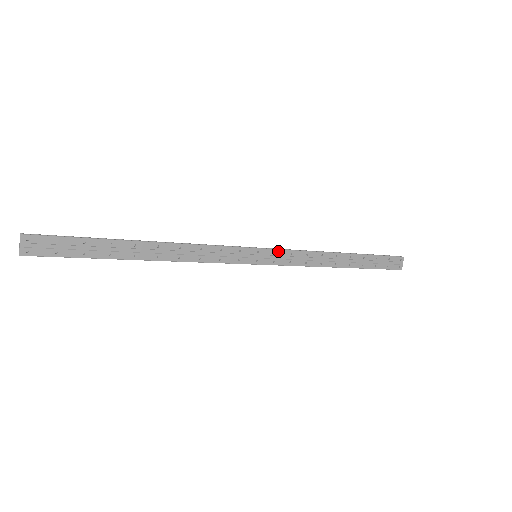
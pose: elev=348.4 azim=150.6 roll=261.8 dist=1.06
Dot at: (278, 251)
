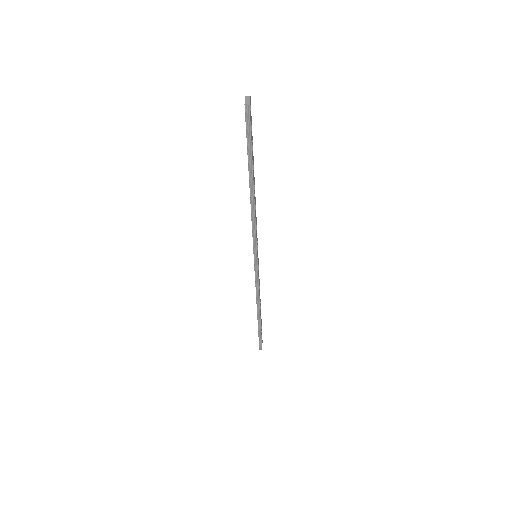
Dot at: (258, 265)
